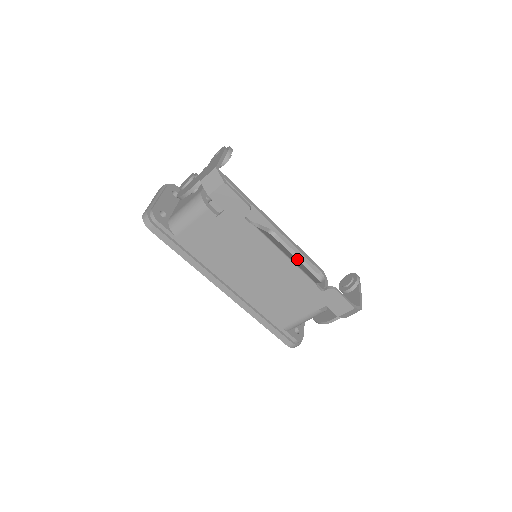
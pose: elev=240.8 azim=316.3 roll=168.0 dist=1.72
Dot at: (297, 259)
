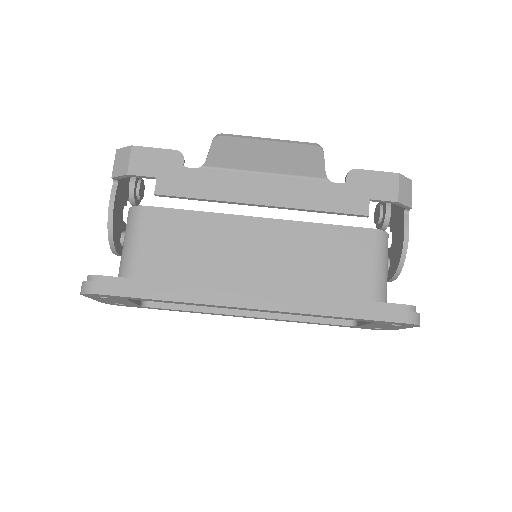
Dot at: (269, 141)
